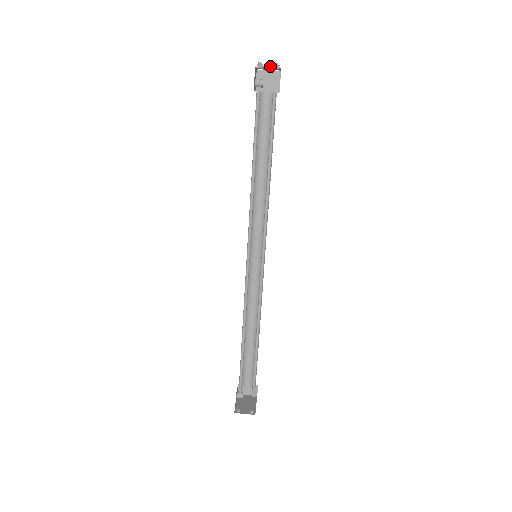
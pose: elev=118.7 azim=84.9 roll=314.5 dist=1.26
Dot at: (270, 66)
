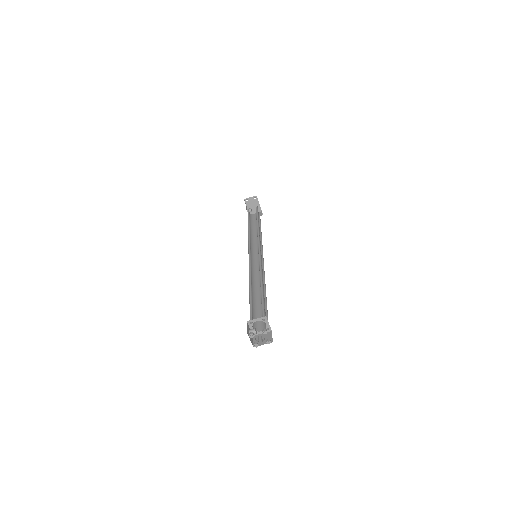
Dot at: (261, 339)
